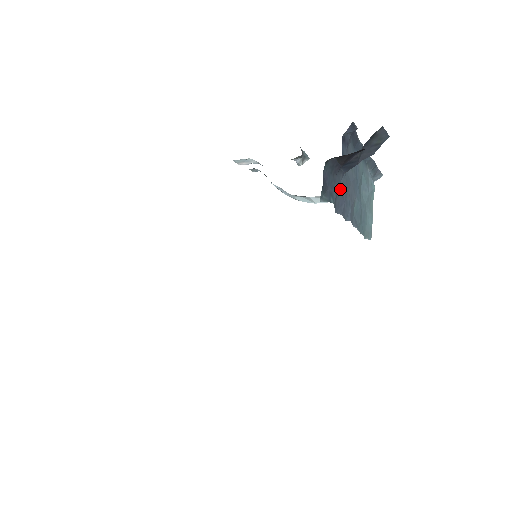
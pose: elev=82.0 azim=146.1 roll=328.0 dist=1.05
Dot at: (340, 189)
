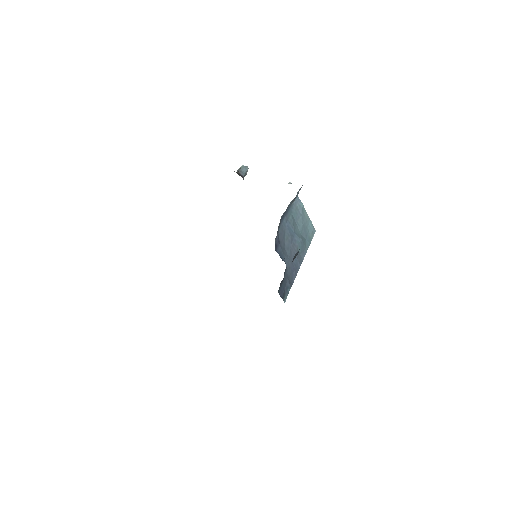
Dot at: (288, 271)
